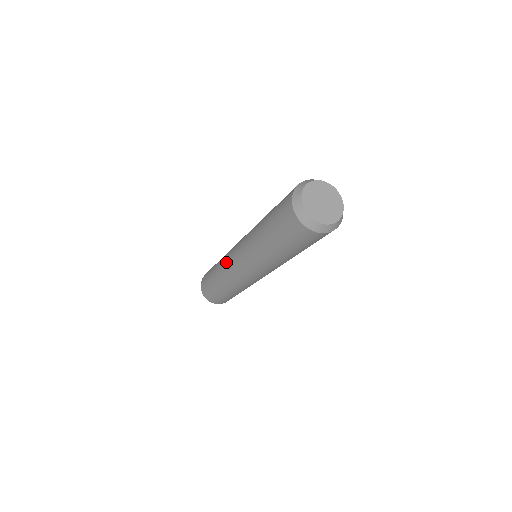
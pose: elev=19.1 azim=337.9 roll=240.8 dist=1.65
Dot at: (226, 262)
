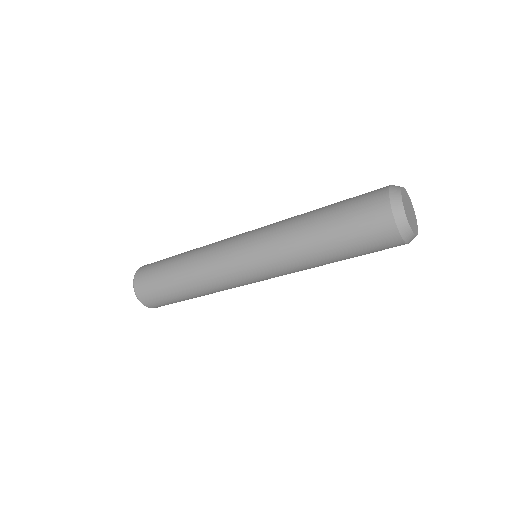
Dot at: (221, 278)
